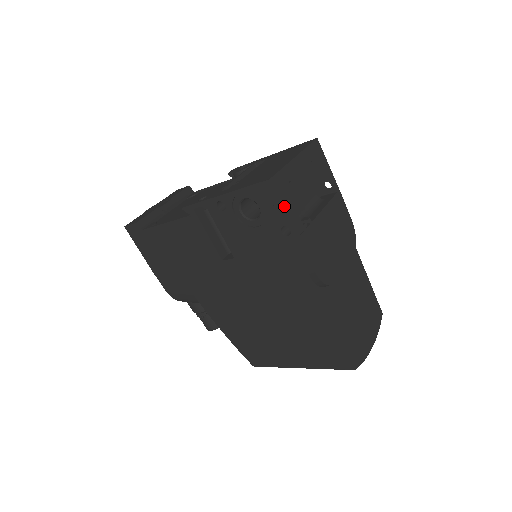
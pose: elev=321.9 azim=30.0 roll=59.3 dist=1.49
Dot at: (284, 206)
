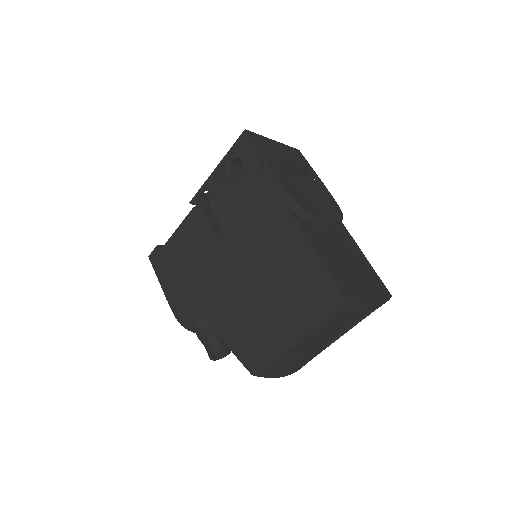
Dot at: (257, 146)
